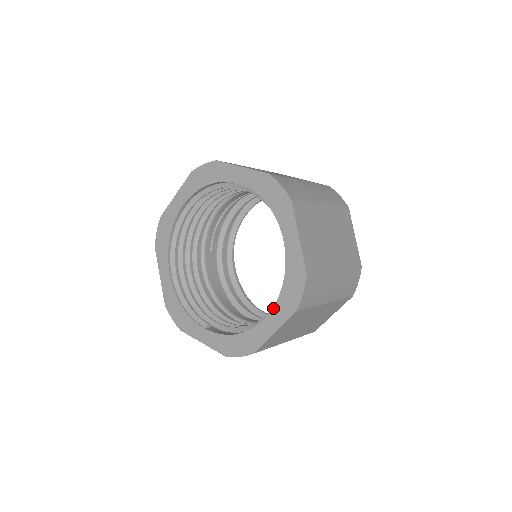
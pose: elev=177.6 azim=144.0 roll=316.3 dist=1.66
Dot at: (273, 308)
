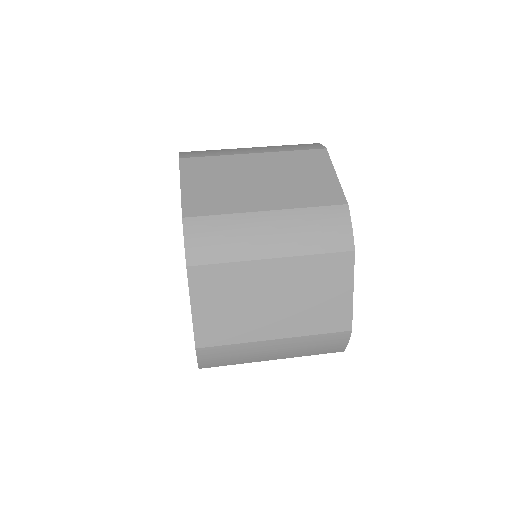
Dot at: occluded
